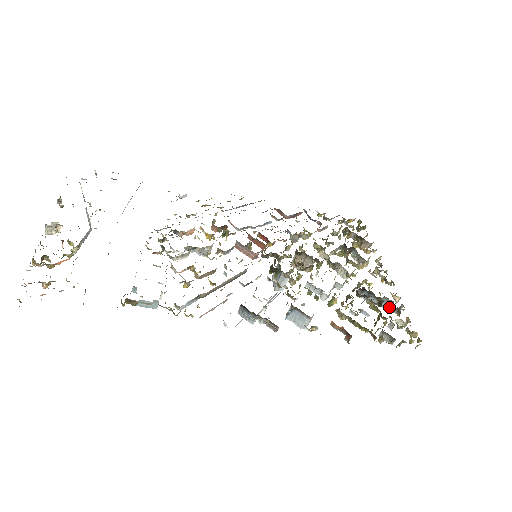
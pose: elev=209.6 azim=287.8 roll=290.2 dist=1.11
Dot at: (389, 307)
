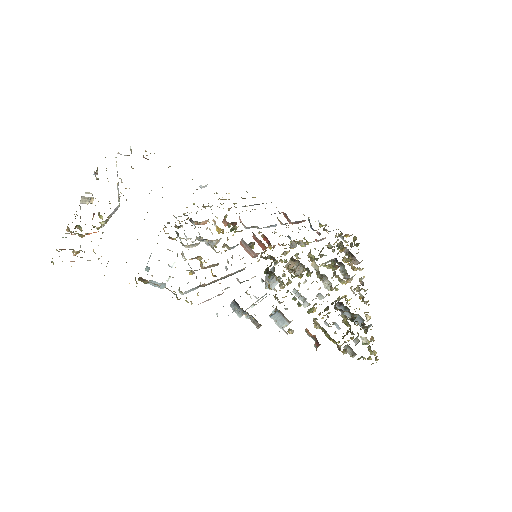
Dot at: (360, 323)
